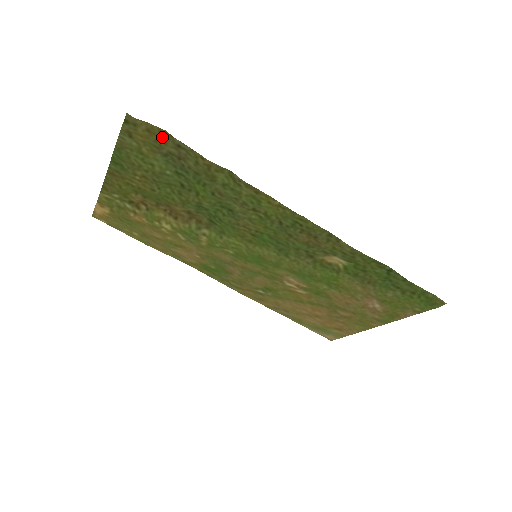
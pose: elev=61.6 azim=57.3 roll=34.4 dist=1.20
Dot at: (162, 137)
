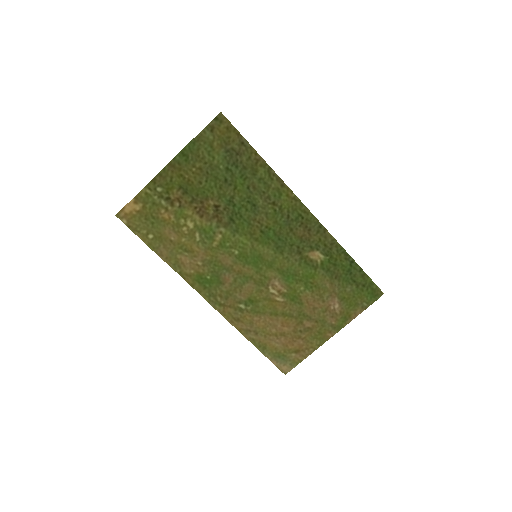
Dot at: (233, 135)
